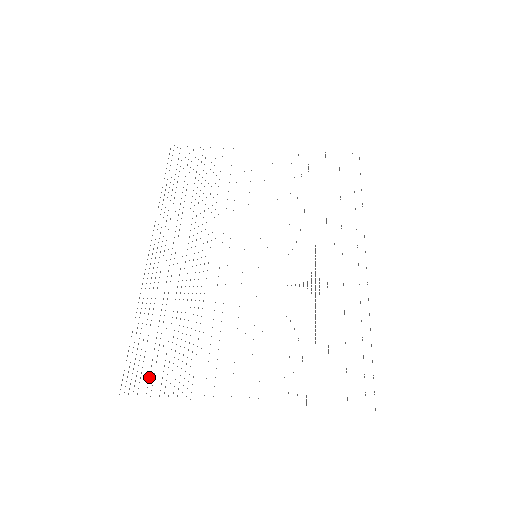
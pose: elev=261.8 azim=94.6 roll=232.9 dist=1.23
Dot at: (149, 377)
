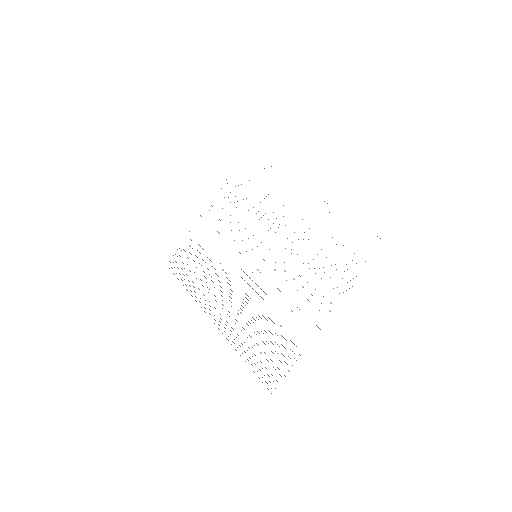
Dot at: occluded
